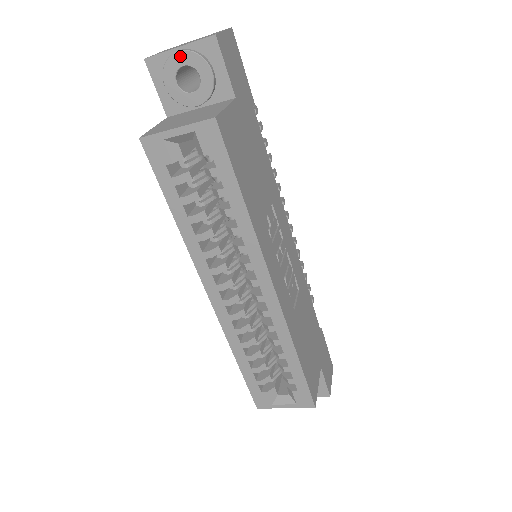
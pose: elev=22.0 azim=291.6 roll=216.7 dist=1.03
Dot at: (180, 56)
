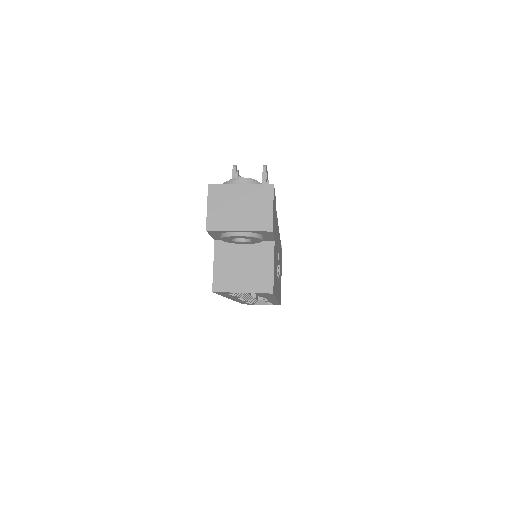
Dot at: (240, 237)
